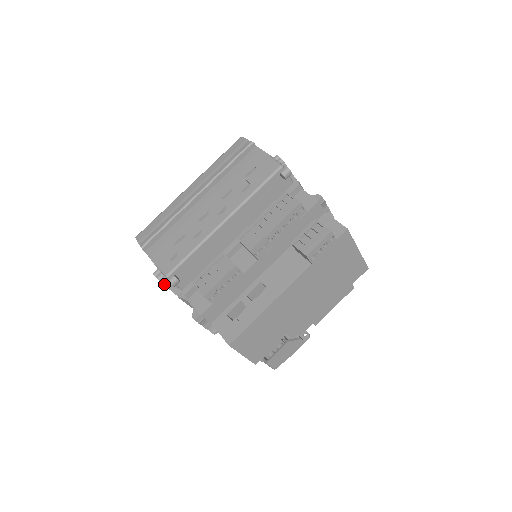
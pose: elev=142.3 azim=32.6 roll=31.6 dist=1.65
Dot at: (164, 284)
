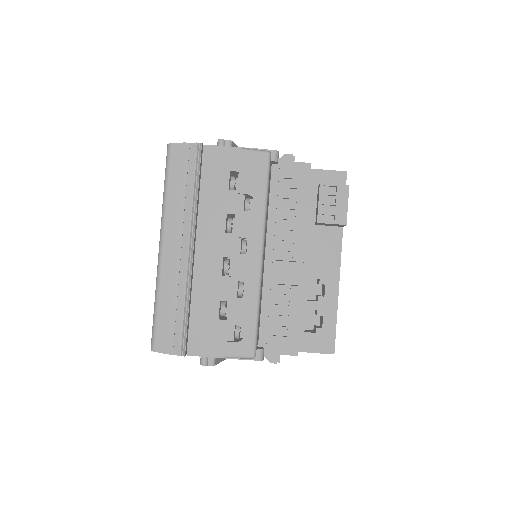
Dot at: (218, 363)
